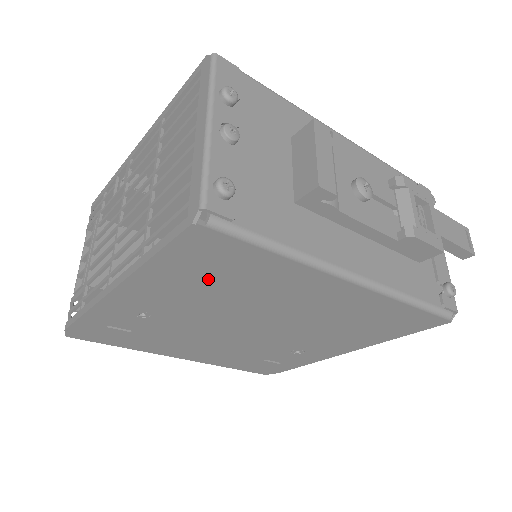
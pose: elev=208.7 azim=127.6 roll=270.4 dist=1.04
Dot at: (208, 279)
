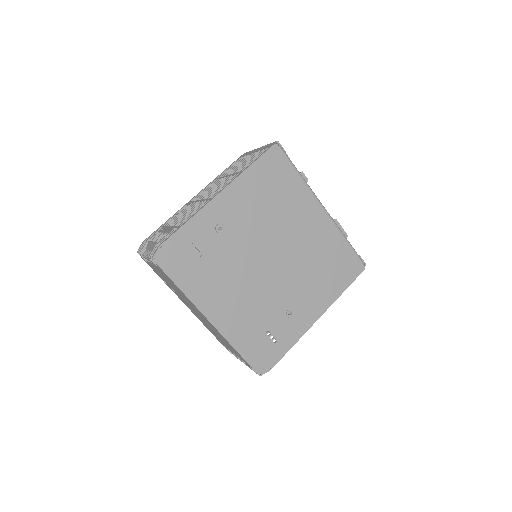
Dot at: (267, 191)
